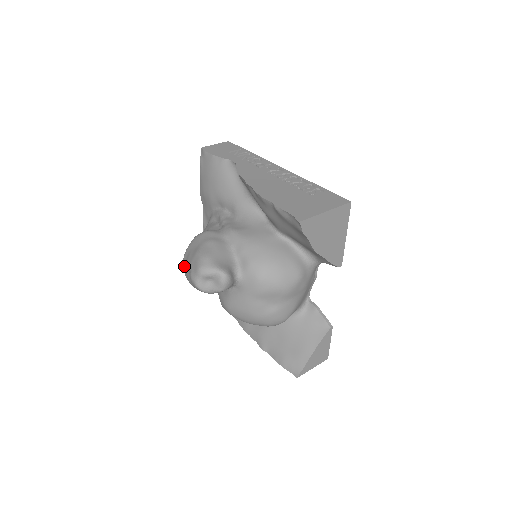
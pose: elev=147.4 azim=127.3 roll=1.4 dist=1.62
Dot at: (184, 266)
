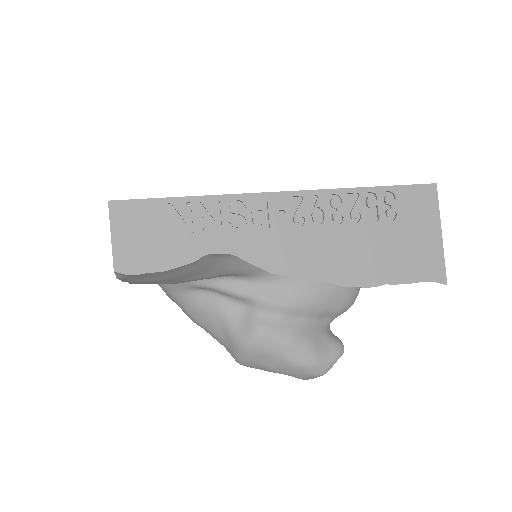
Dot at: occluded
